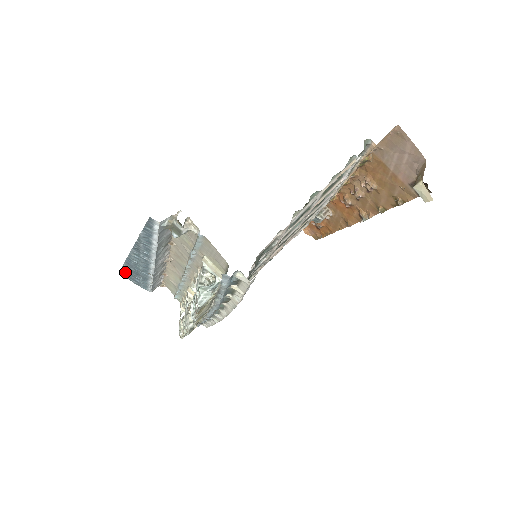
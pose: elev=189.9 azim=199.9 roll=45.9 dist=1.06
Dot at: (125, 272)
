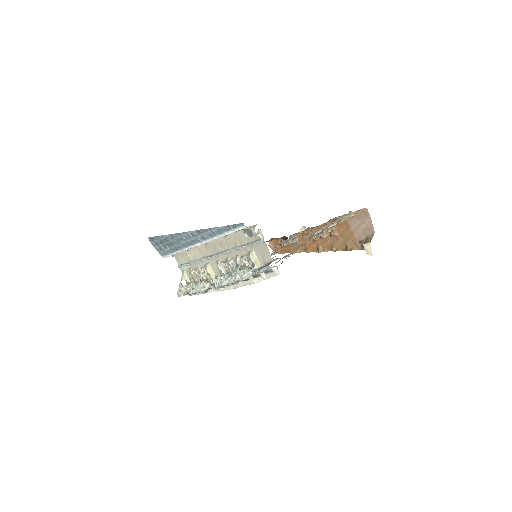
Dot at: (156, 239)
